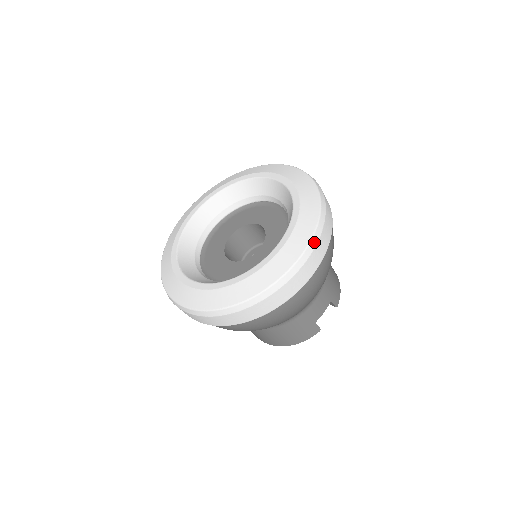
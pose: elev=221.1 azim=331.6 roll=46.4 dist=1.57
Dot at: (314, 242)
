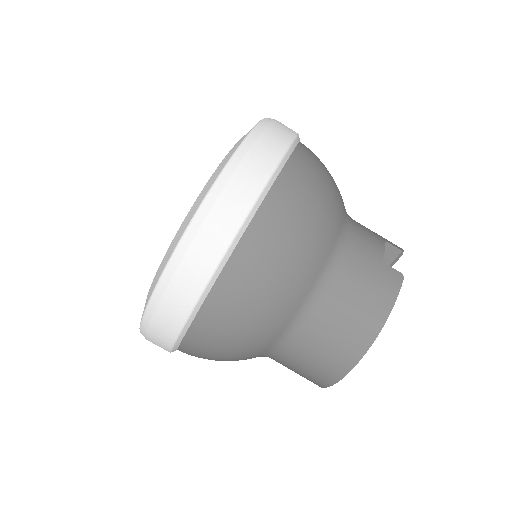
Dot at: (269, 119)
